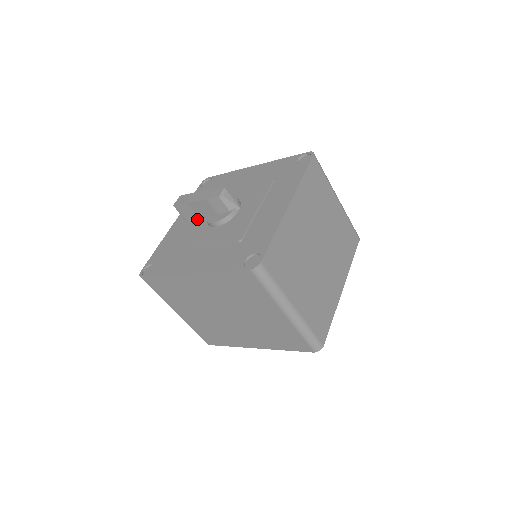
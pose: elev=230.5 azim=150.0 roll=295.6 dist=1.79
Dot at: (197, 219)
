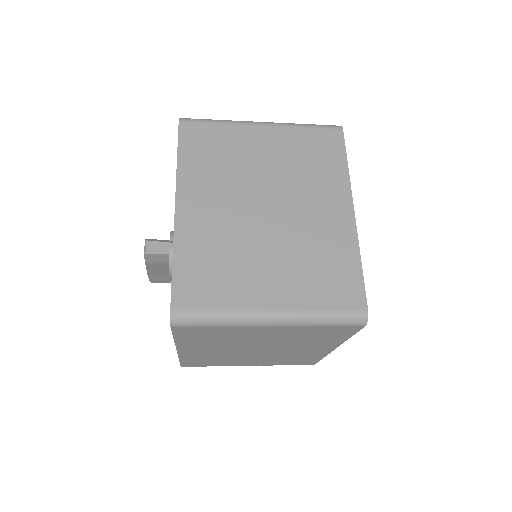
Dot at: occluded
